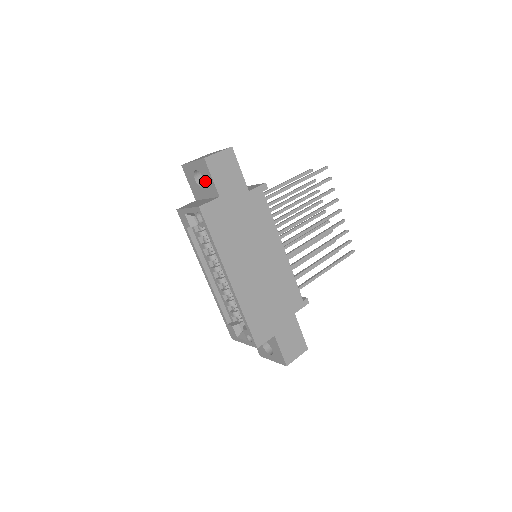
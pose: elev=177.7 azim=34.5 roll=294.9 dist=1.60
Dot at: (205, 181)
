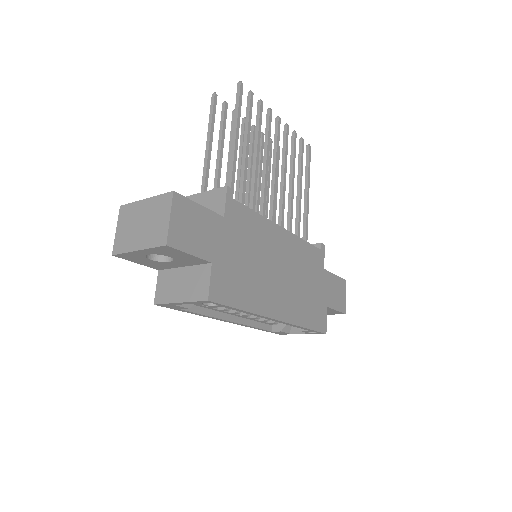
Dot at: (175, 258)
